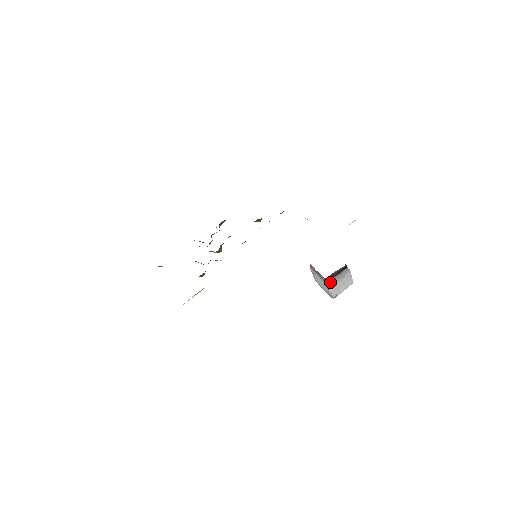
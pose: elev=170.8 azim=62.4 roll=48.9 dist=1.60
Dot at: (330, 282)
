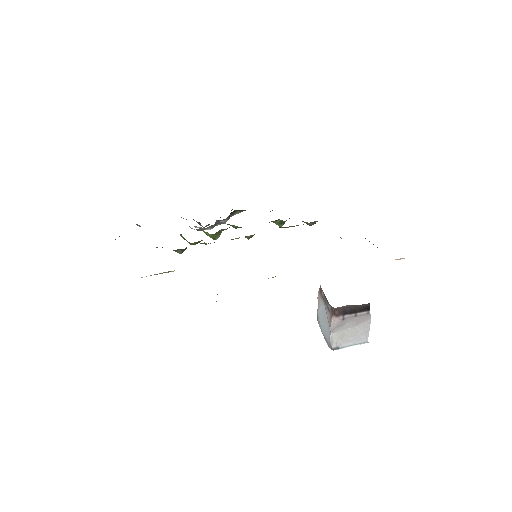
Dot at: (337, 319)
